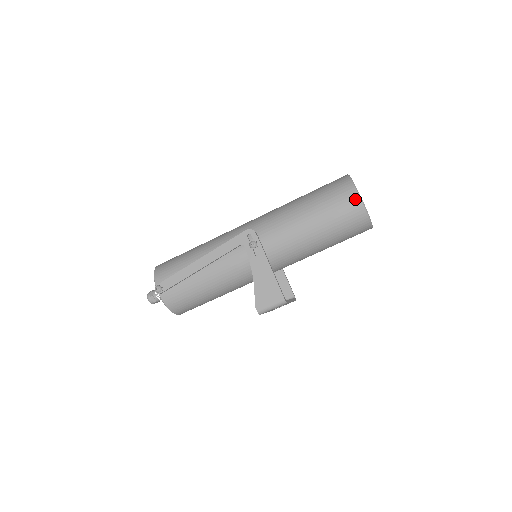
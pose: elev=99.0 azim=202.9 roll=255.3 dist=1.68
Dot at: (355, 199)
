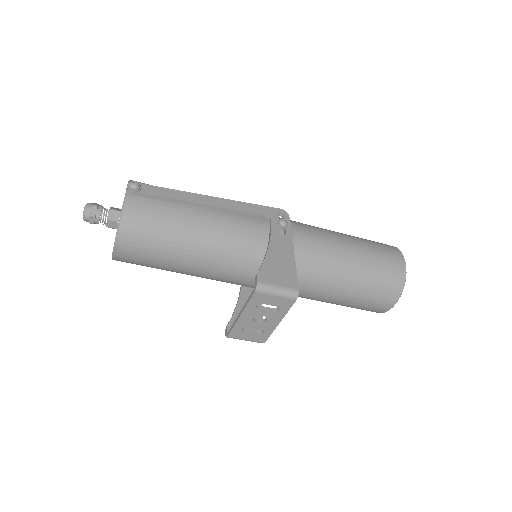
Dot at: (400, 257)
